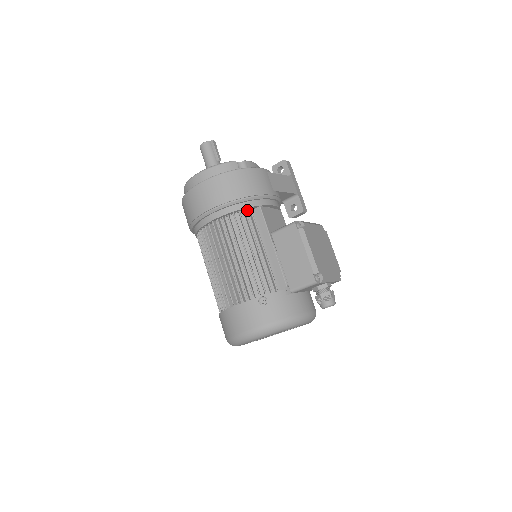
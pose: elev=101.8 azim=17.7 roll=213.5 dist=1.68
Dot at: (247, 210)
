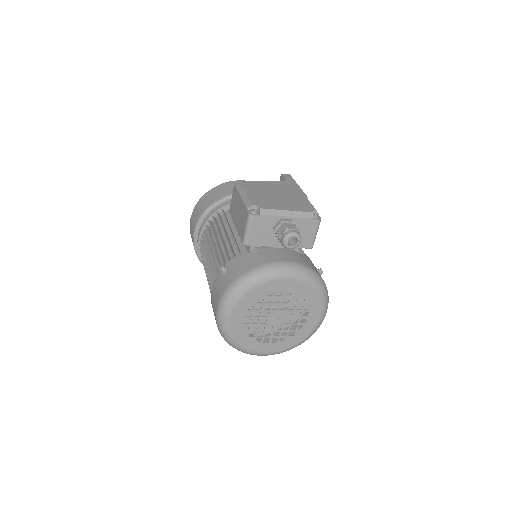
Dot at: (222, 213)
